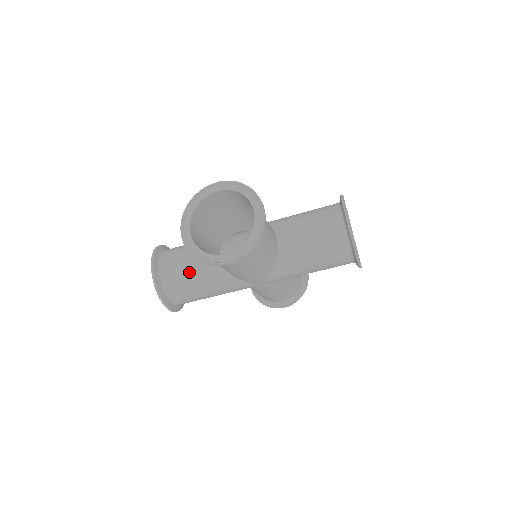
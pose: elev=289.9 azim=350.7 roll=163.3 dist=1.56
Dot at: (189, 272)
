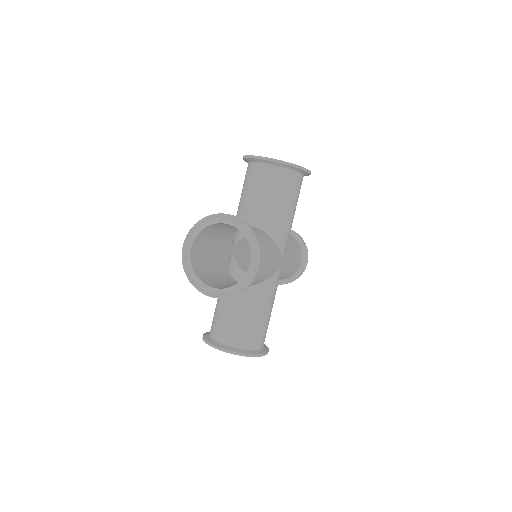
Dot at: (242, 318)
